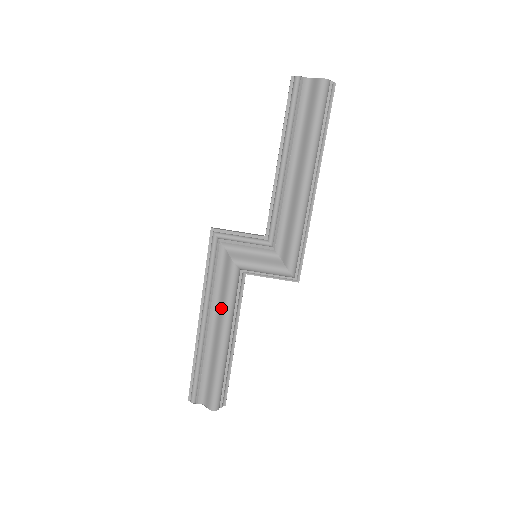
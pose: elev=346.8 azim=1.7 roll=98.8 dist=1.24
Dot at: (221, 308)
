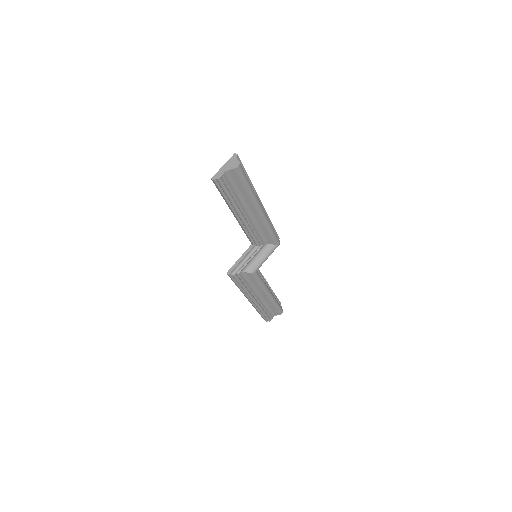
Dot at: (259, 289)
